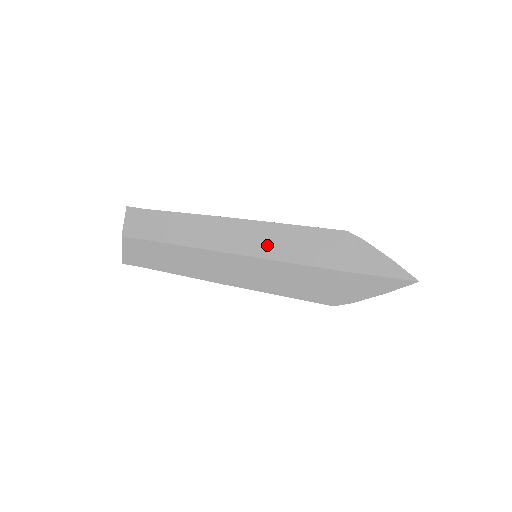
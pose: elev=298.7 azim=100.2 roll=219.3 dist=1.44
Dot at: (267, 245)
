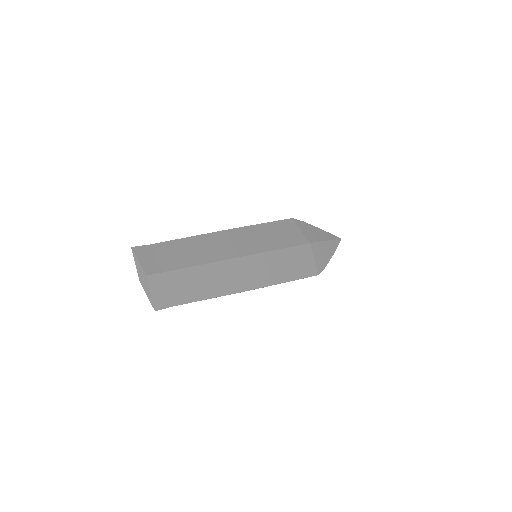
Dot at: (260, 242)
